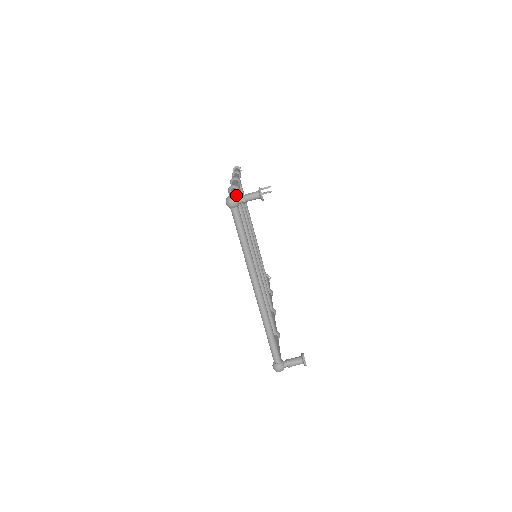
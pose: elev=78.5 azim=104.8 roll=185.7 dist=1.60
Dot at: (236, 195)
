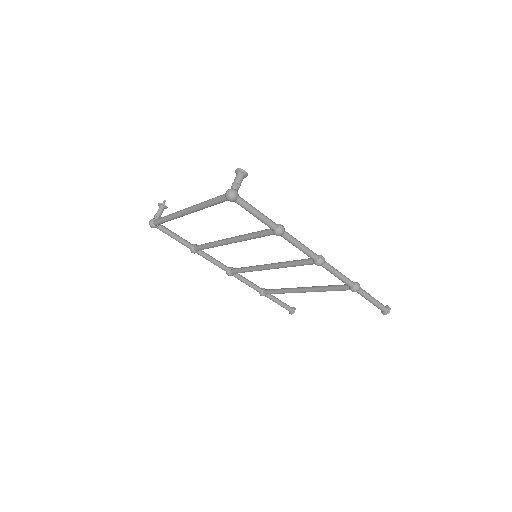
Dot at: (168, 230)
